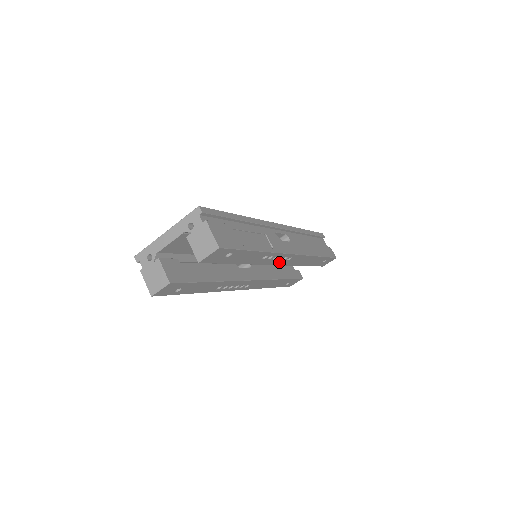
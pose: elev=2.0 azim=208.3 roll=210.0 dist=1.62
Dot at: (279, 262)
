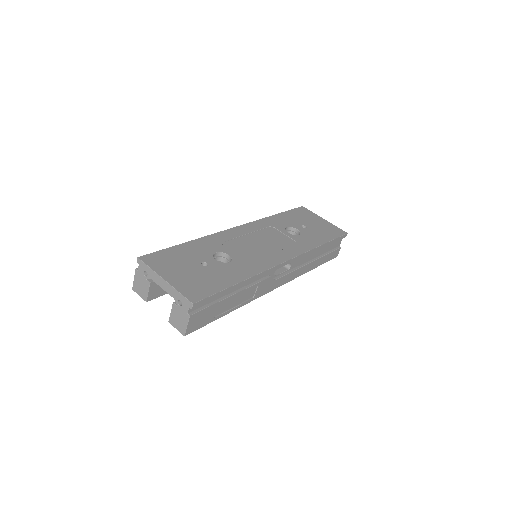
Dot at: occluded
